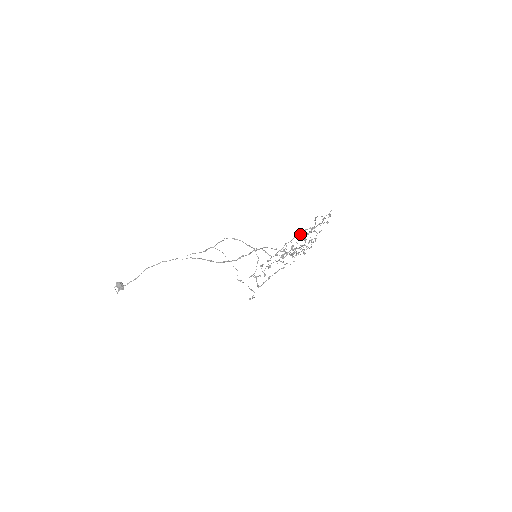
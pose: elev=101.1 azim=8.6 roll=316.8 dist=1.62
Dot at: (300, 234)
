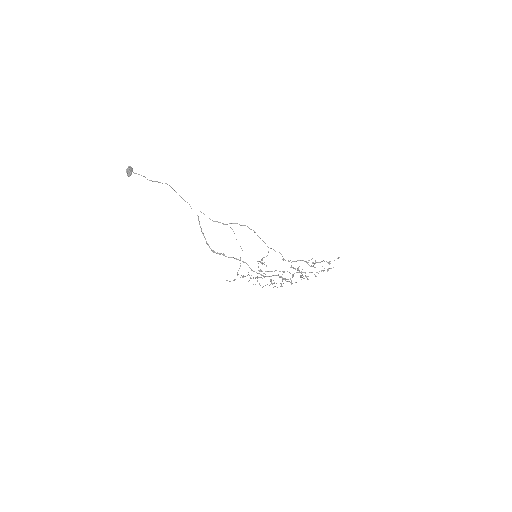
Dot at: occluded
